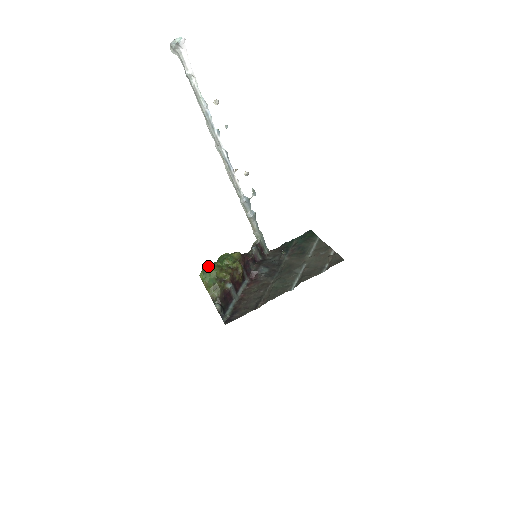
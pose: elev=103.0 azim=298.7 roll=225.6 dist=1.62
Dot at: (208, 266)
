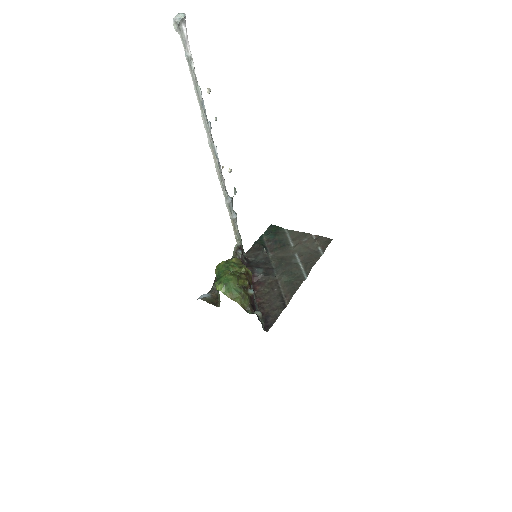
Dot at: (222, 277)
